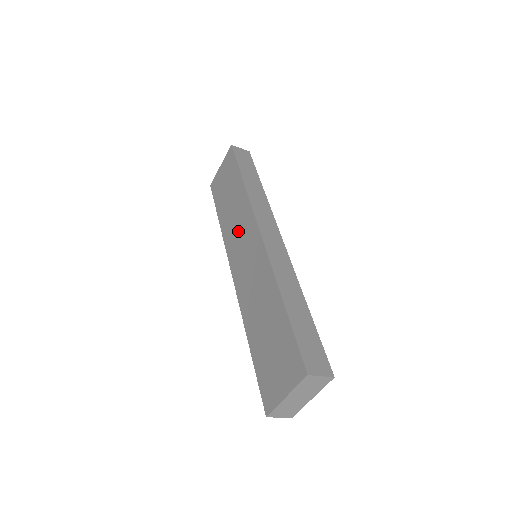
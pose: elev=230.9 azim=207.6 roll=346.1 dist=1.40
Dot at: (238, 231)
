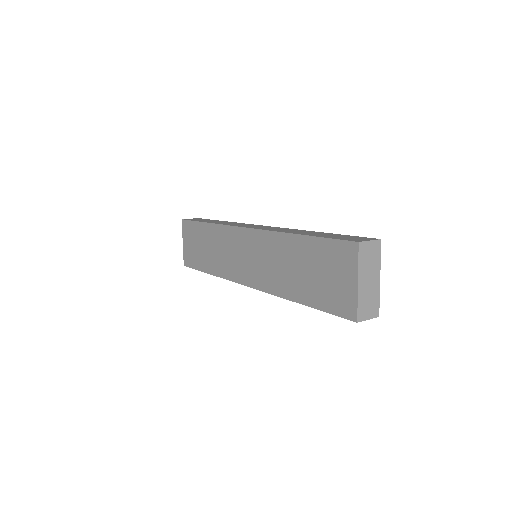
Dot at: (229, 254)
